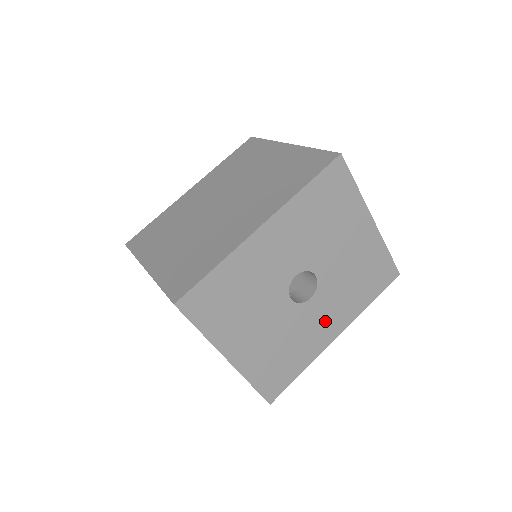
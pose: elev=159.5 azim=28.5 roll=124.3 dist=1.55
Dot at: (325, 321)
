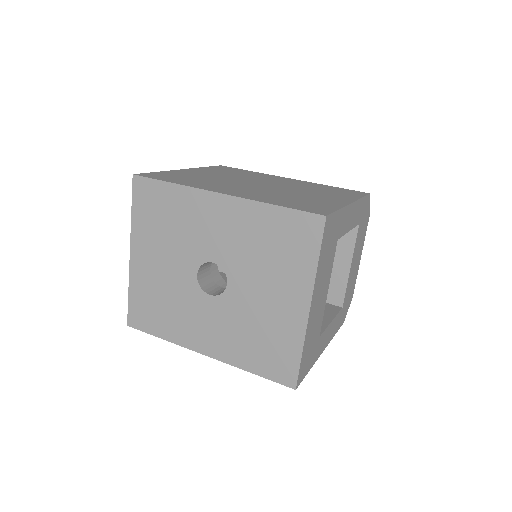
Dot at: (206, 328)
